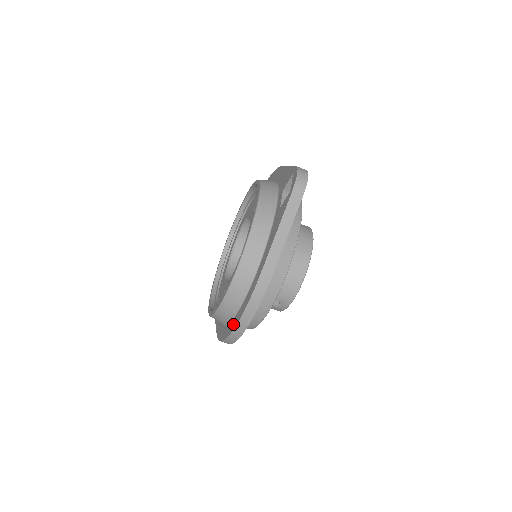
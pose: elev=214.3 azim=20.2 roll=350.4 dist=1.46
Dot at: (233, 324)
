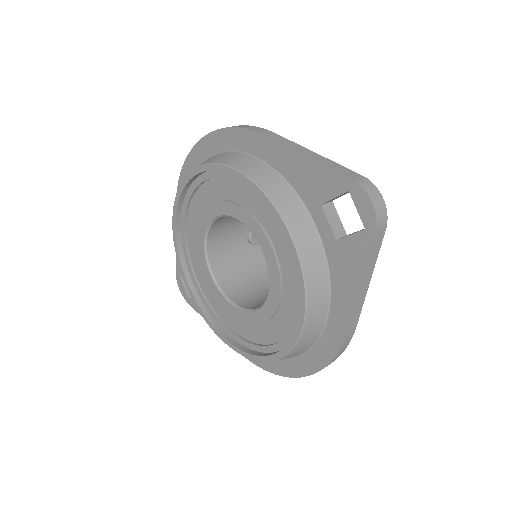
Dot at: (296, 368)
